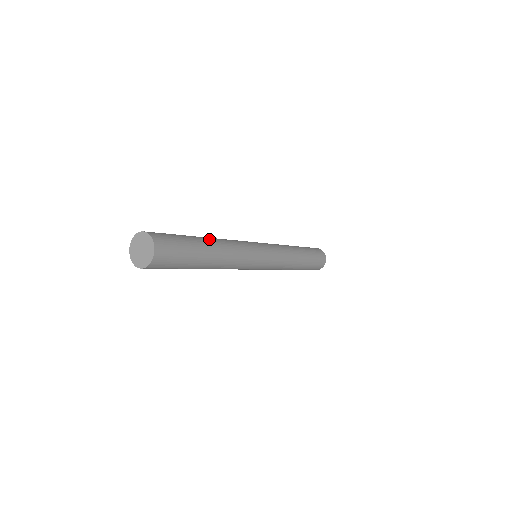
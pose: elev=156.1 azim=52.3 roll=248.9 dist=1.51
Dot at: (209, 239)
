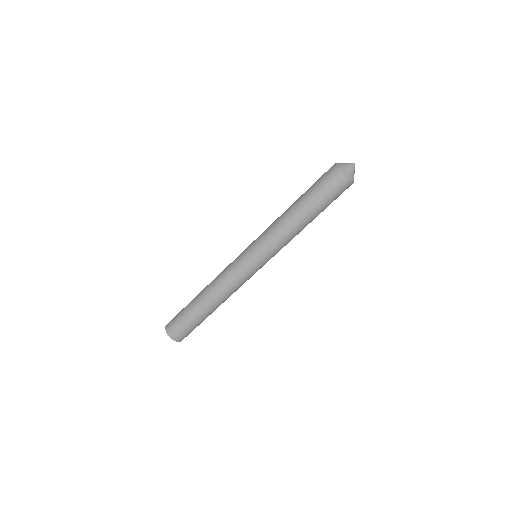
Dot at: (206, 304)
